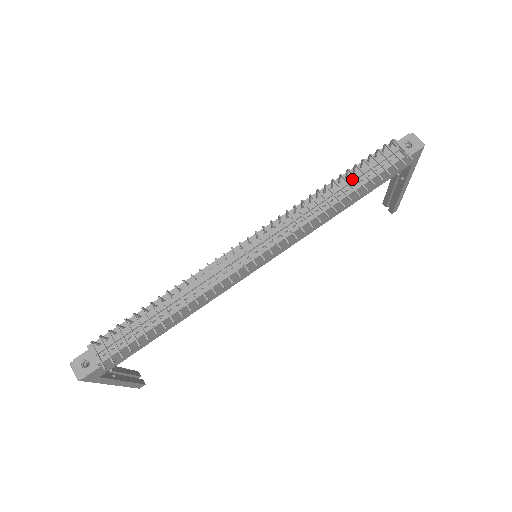
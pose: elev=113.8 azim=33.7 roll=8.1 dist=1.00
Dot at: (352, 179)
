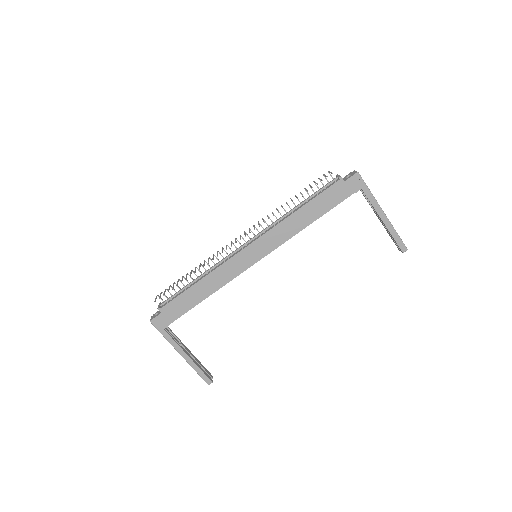
Dot at: (307, 199)
